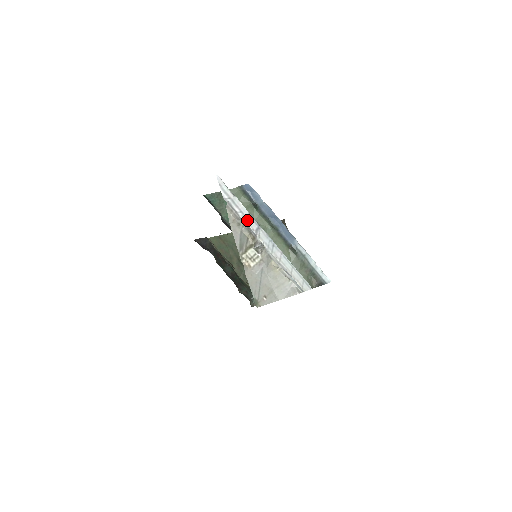
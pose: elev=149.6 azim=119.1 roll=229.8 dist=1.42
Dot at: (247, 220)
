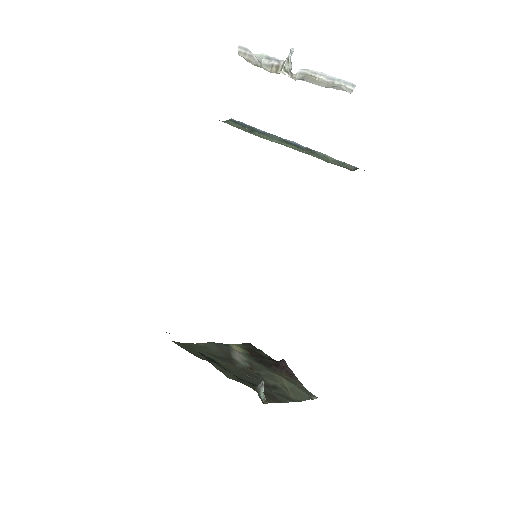
Dot at: (262, 65)
